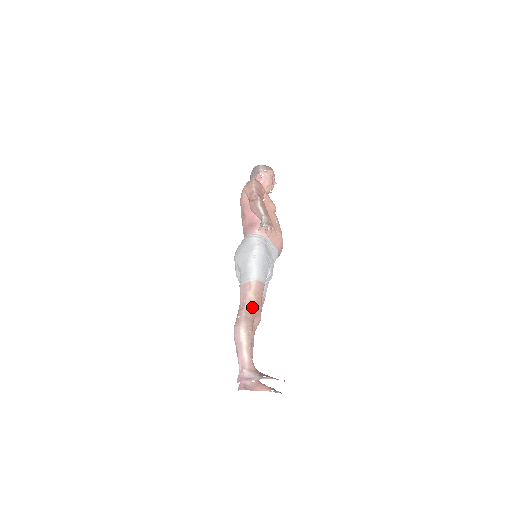
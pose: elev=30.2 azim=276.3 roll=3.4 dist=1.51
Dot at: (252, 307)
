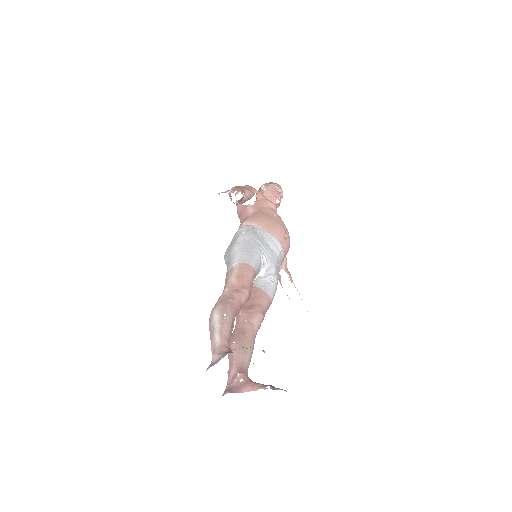
Dot at: (233, 290)
